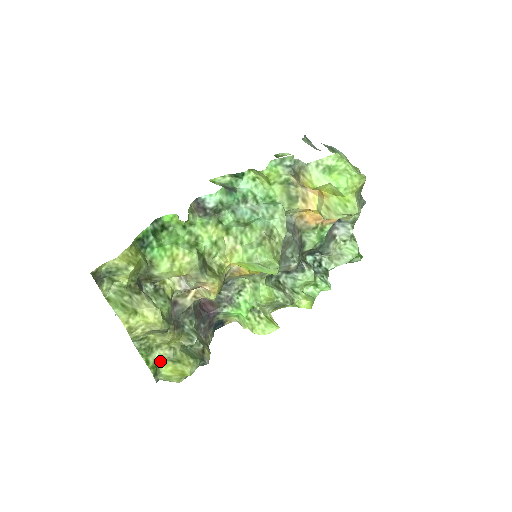
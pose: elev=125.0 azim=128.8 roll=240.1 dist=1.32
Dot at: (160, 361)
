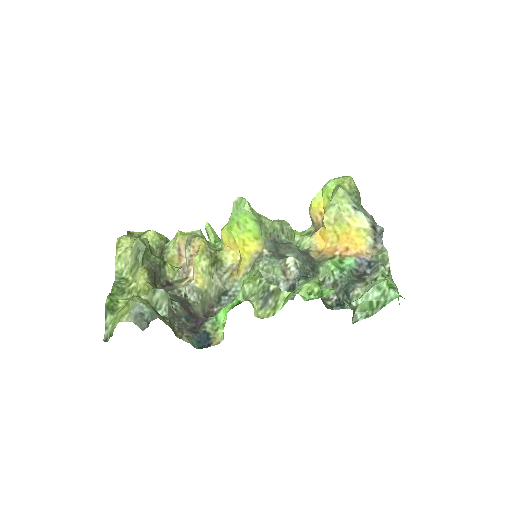
Dot at: (121, 308)
